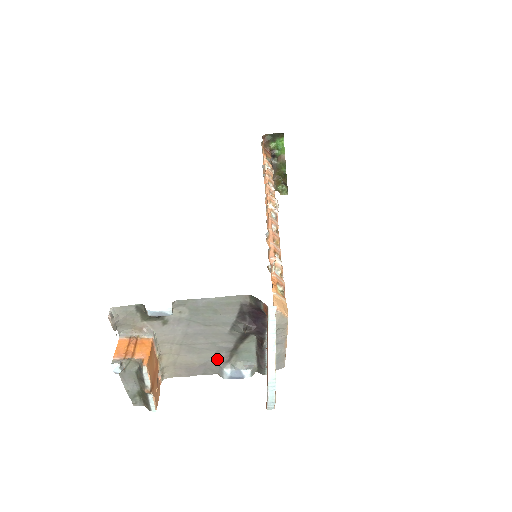
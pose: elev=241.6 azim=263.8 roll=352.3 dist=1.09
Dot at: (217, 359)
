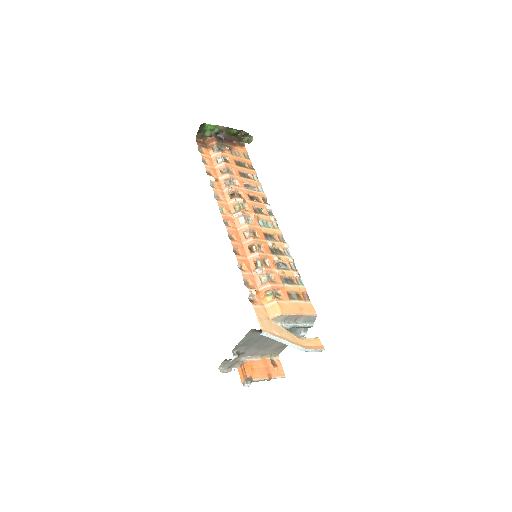
Dot at: occluded
